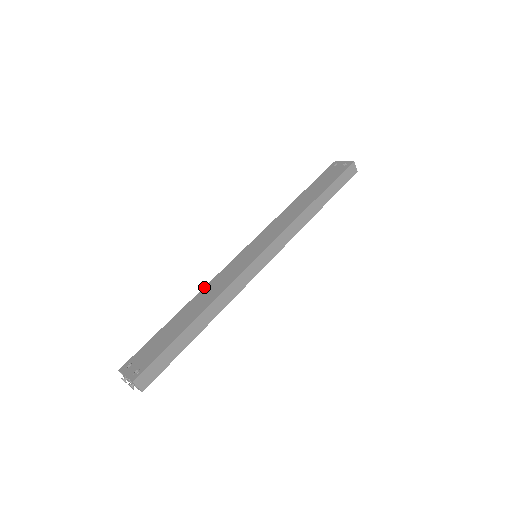
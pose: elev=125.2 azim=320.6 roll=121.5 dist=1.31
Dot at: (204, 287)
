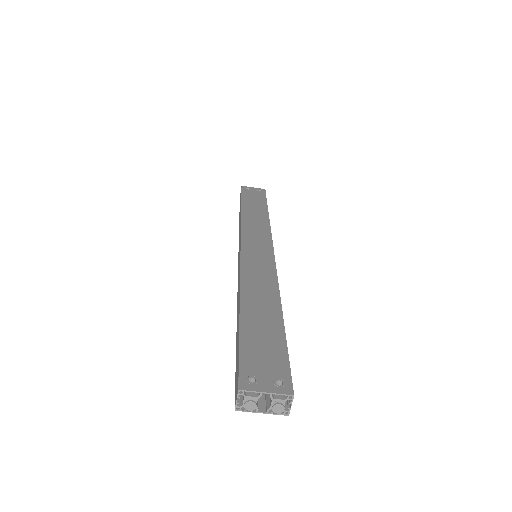
Dot at: (240, 281)
